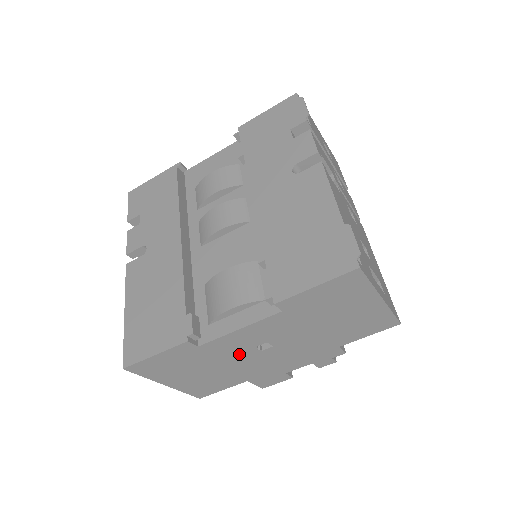
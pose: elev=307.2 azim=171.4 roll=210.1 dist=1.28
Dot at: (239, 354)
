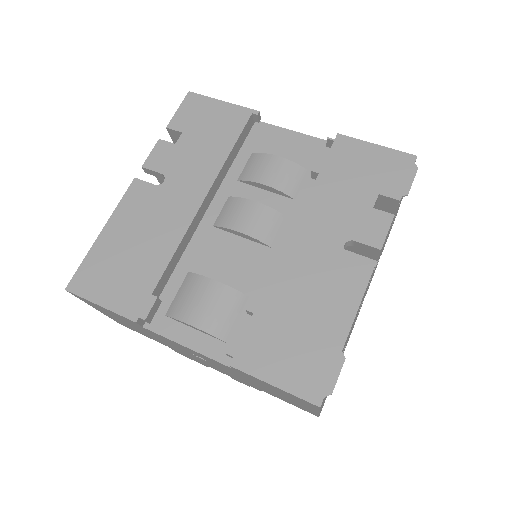
Dot at: (174, 345)
